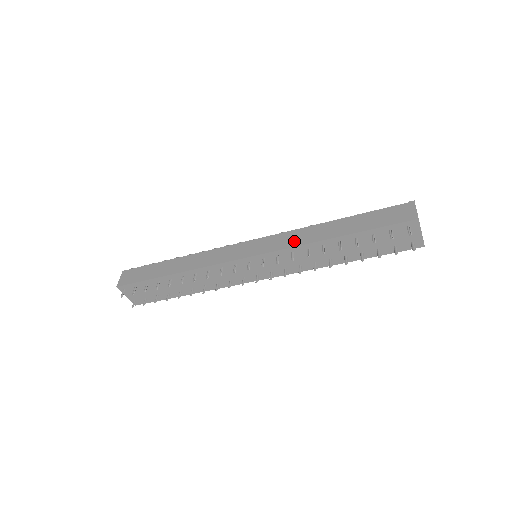
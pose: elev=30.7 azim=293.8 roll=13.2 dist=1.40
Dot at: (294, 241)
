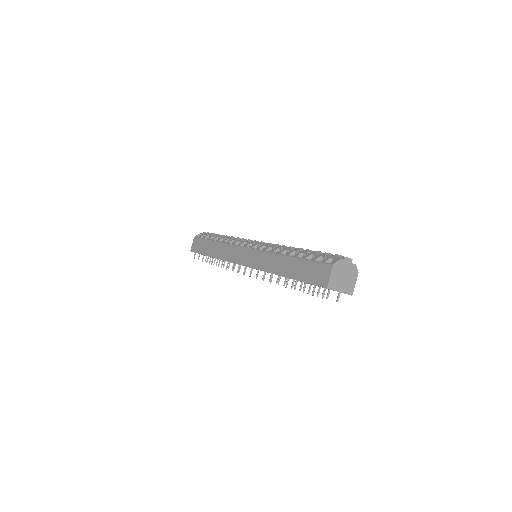
Dot at: (264, 265)
